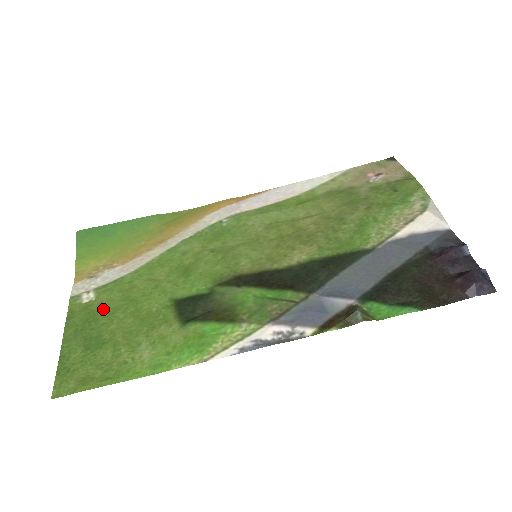
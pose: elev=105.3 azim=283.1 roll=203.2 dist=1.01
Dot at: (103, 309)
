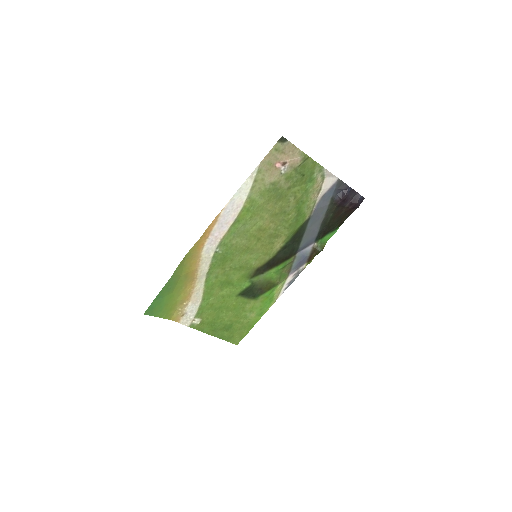
Dot at: (212, 319)
